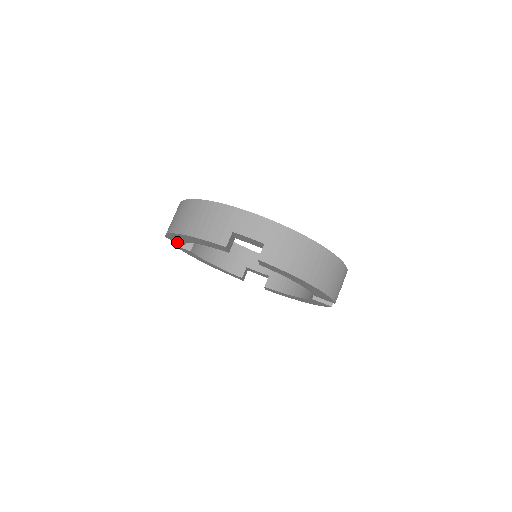
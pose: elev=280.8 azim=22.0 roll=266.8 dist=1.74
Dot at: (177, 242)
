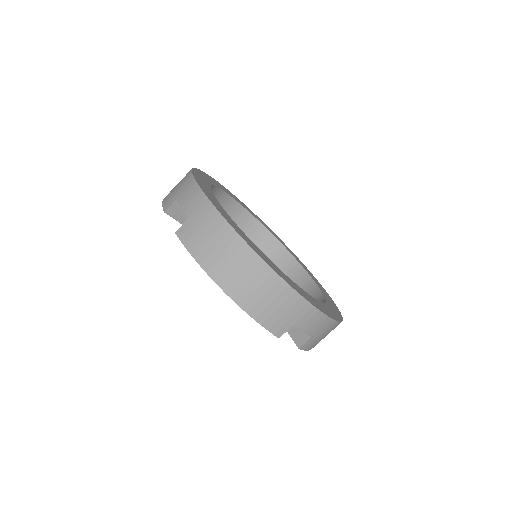
Dot at: (171, 211)
